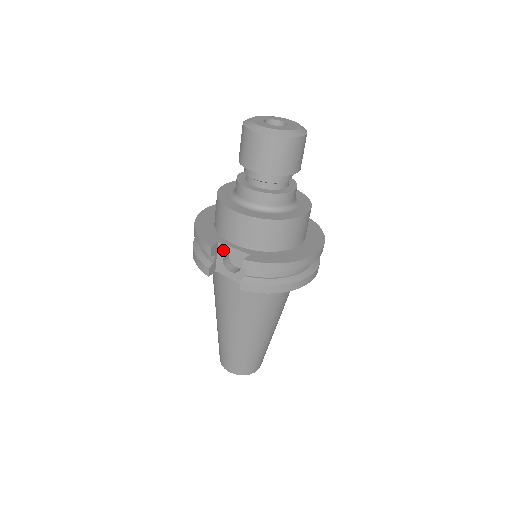
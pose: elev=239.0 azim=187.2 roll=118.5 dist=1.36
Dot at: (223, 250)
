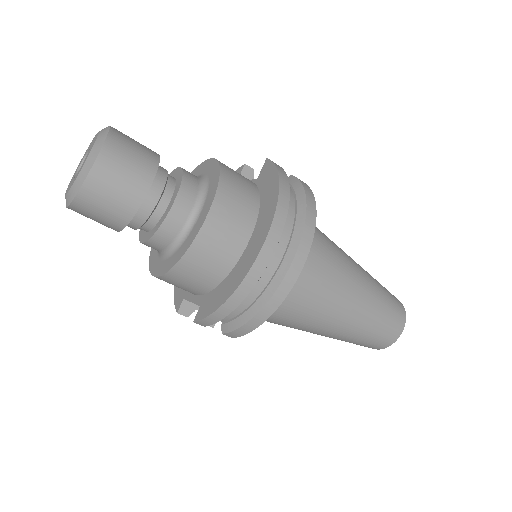
Dot at: (193, 303)
